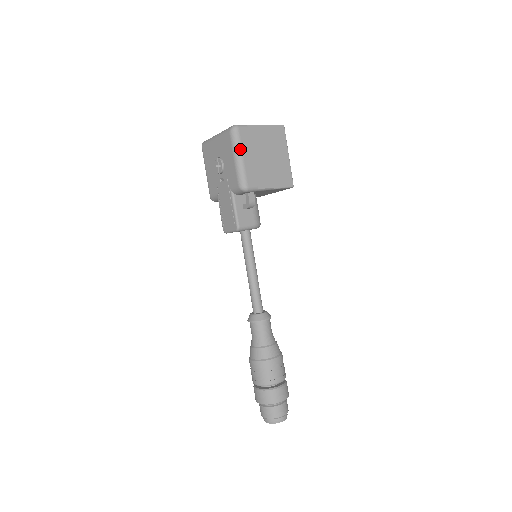
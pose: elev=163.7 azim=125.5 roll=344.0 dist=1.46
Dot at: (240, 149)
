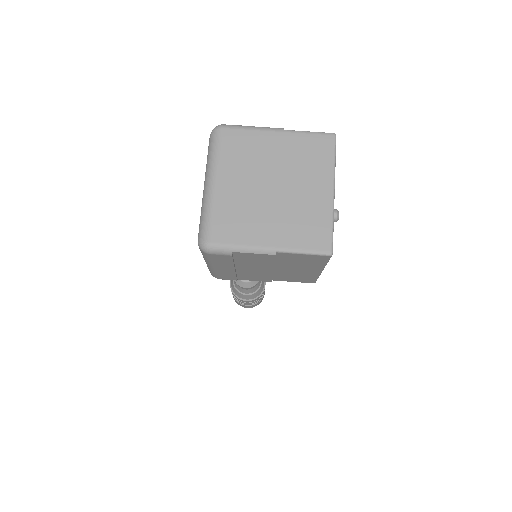
Dot at: (210, 263)
